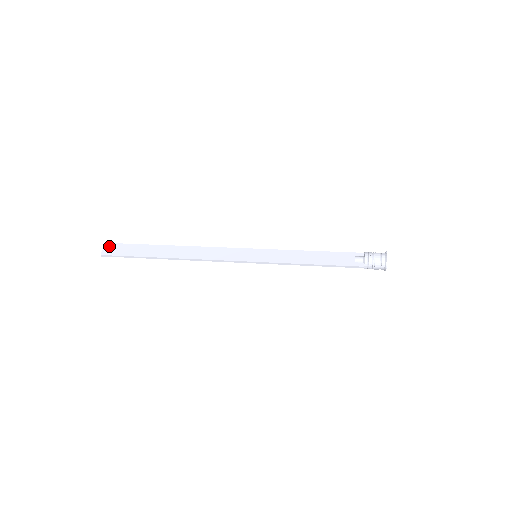
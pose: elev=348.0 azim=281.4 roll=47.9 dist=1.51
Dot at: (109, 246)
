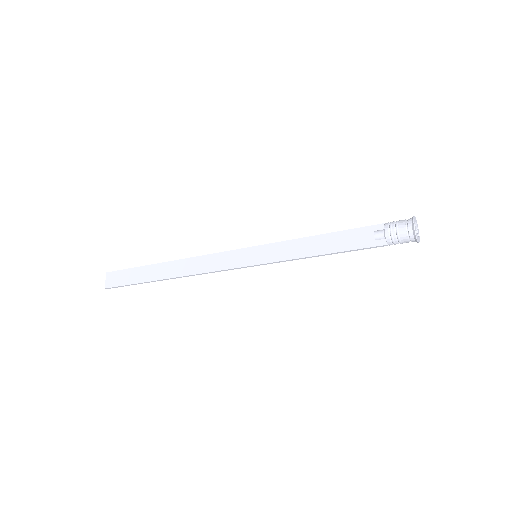
Dot at: (110, 276)
